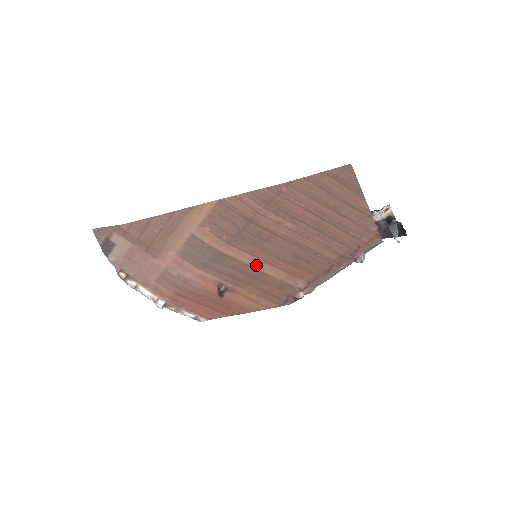
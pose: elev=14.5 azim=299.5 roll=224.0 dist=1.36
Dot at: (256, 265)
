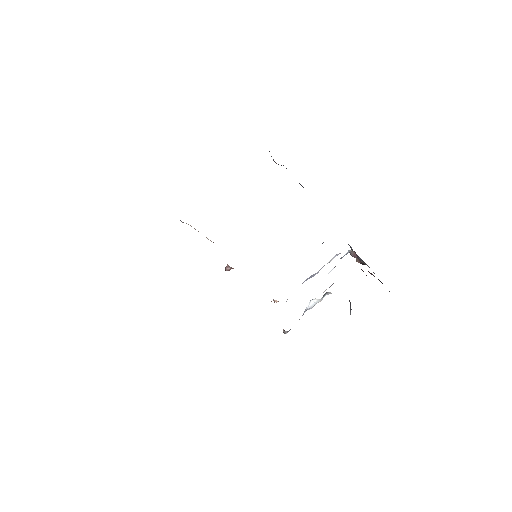
Dot at: occluded
